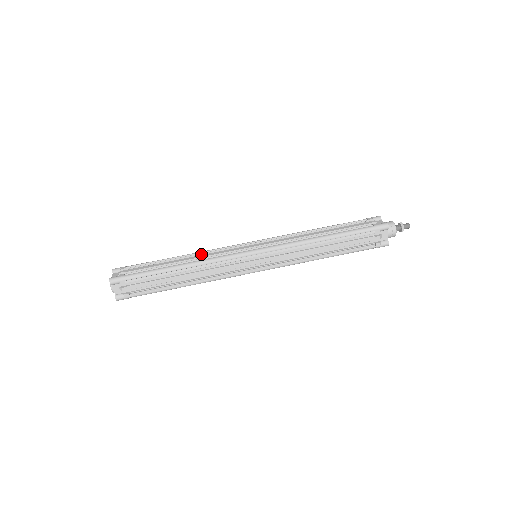
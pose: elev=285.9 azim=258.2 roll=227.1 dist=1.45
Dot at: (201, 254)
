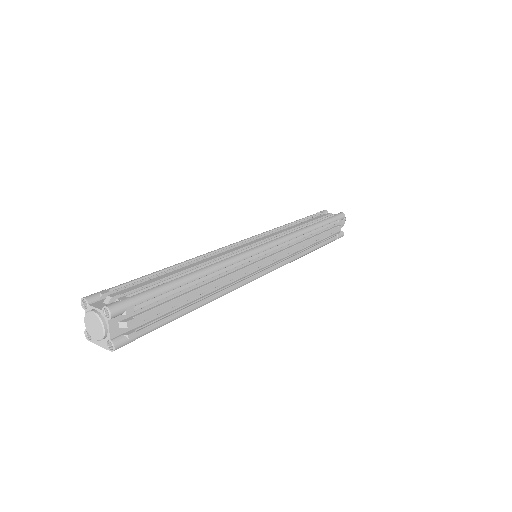
Dot at: (203, 258)
